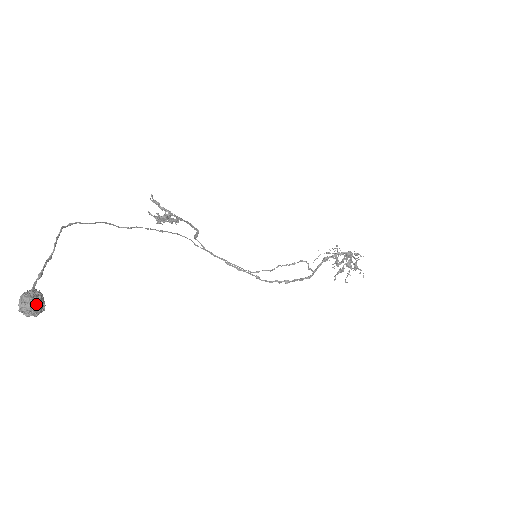
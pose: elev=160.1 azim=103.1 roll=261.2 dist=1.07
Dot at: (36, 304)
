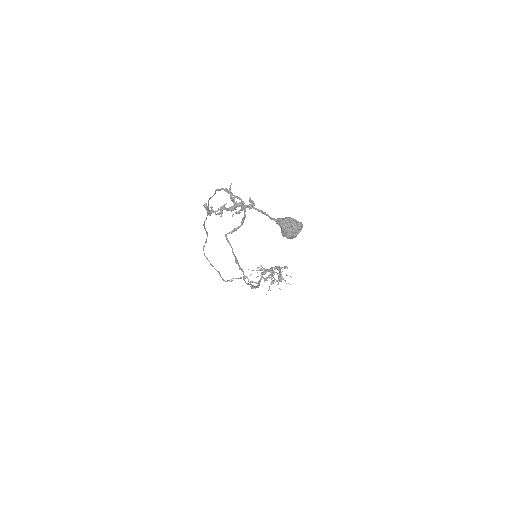
Dot at: (300, 226)
